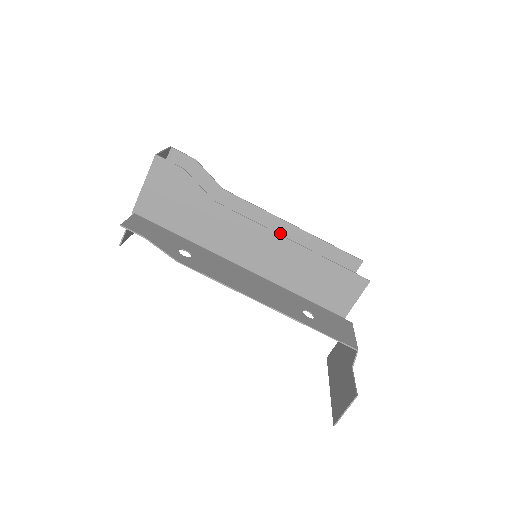
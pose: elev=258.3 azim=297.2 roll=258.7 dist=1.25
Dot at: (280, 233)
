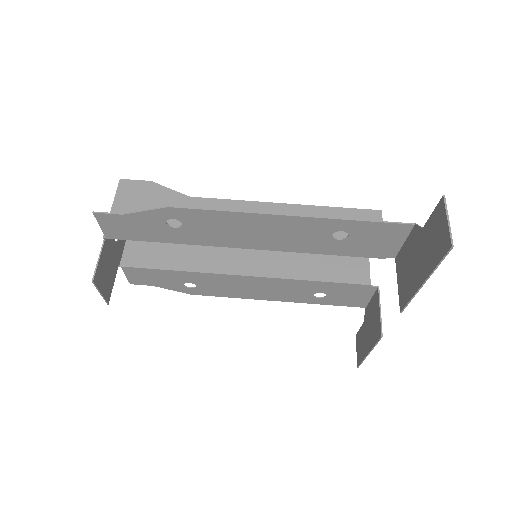
Dot at: occluded
